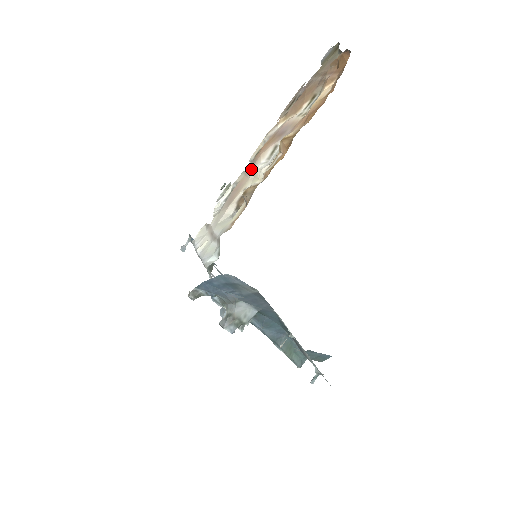
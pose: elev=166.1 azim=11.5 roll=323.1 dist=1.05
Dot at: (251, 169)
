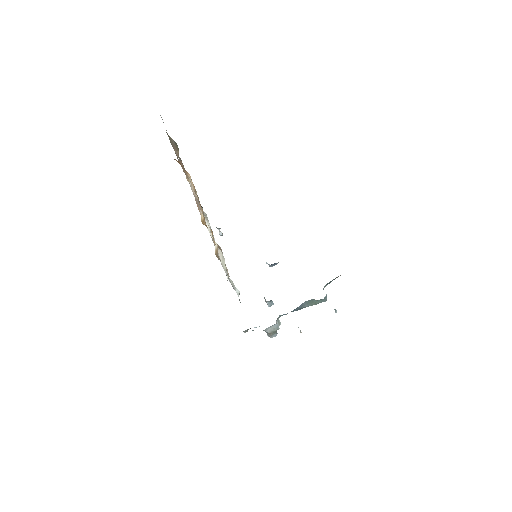
Dot at: occluded
